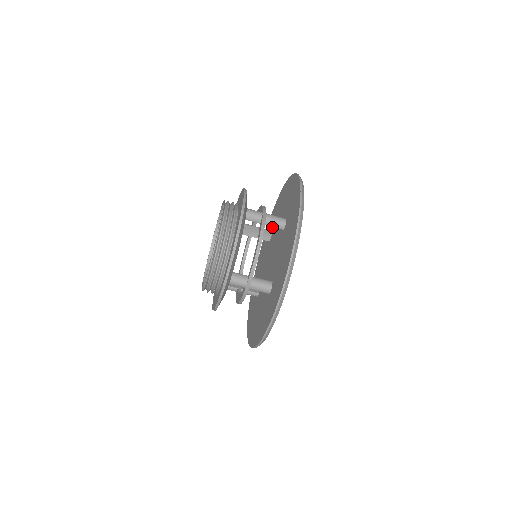
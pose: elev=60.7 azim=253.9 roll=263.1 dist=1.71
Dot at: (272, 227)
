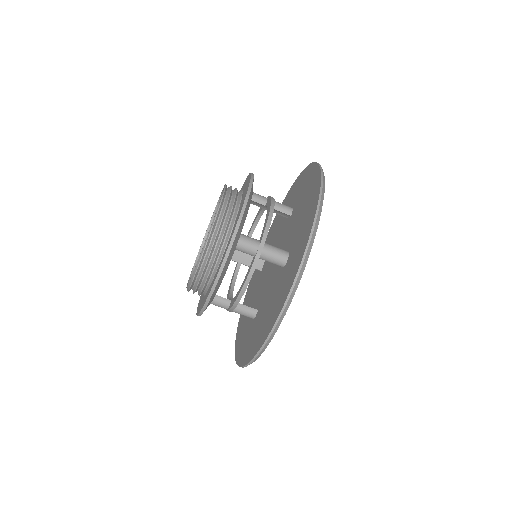
Dot at: occluded
